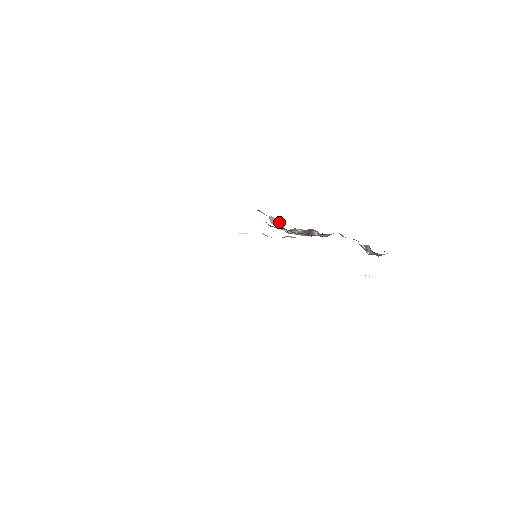
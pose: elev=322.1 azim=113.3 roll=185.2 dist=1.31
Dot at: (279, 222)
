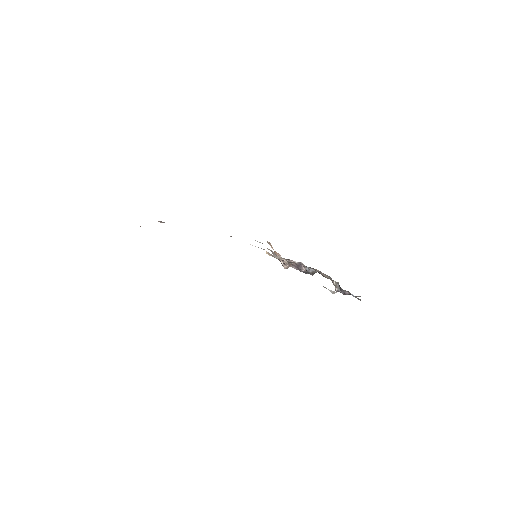
Dot at: occluded
